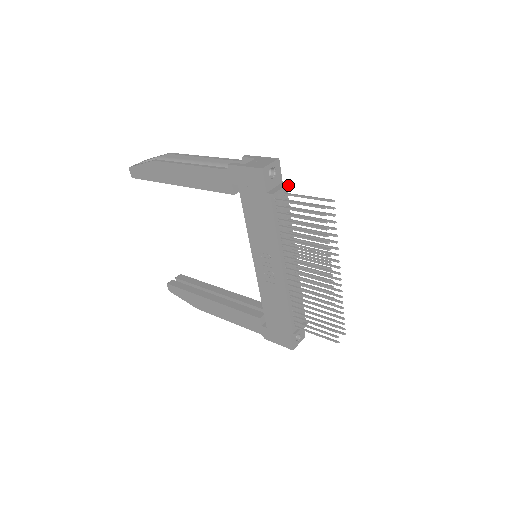
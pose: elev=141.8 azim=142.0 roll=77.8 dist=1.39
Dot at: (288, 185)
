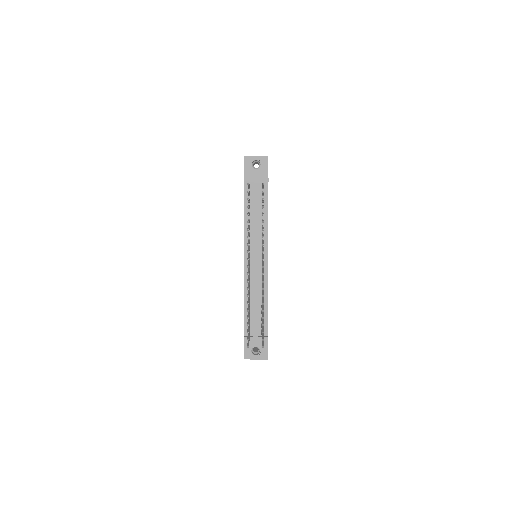
Dot at: (267, 180)
